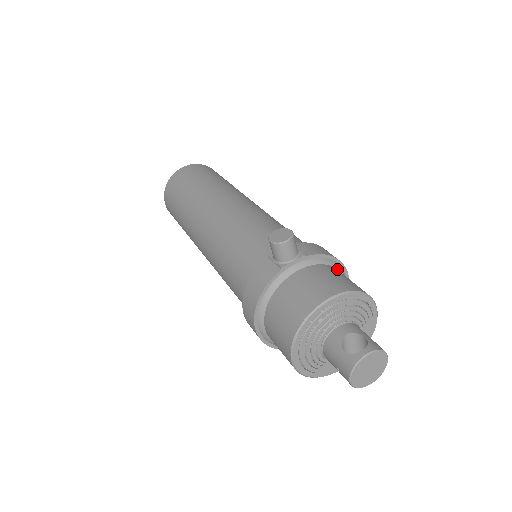
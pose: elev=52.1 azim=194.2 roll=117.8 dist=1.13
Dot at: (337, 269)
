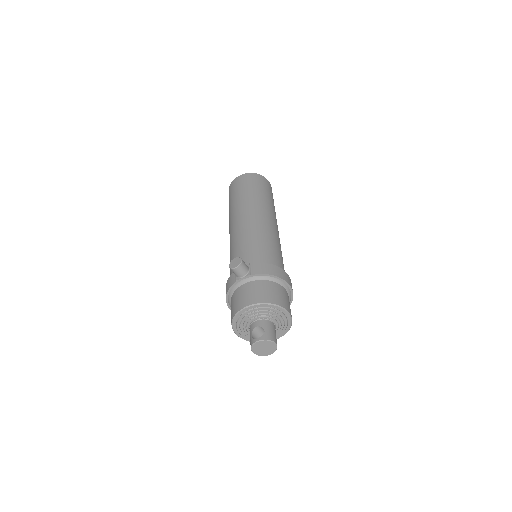
Dot at: (276, 282)
